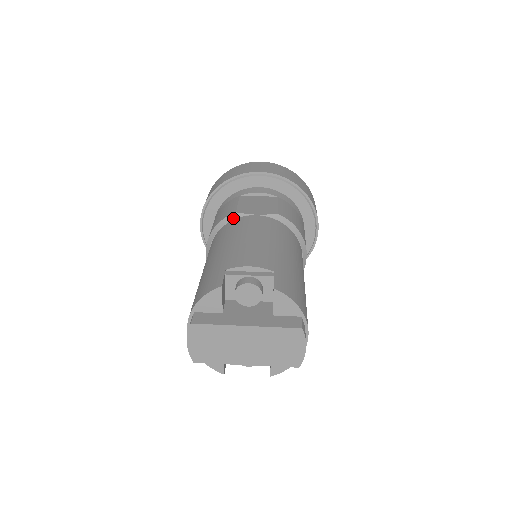
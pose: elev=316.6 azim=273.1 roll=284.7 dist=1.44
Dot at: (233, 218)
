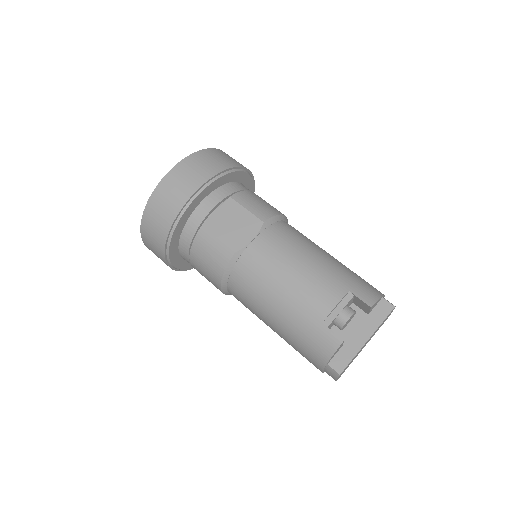
Dot at: (237, 259)
